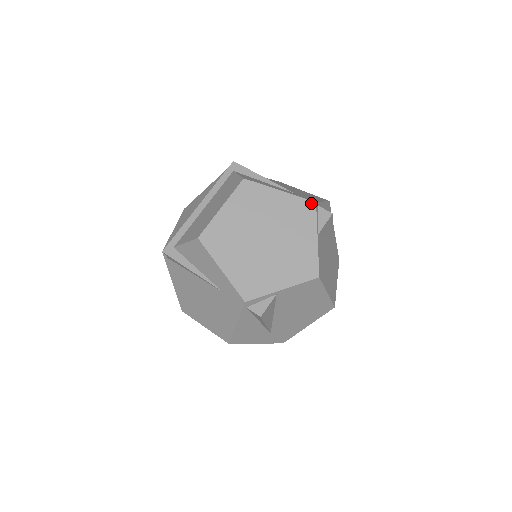
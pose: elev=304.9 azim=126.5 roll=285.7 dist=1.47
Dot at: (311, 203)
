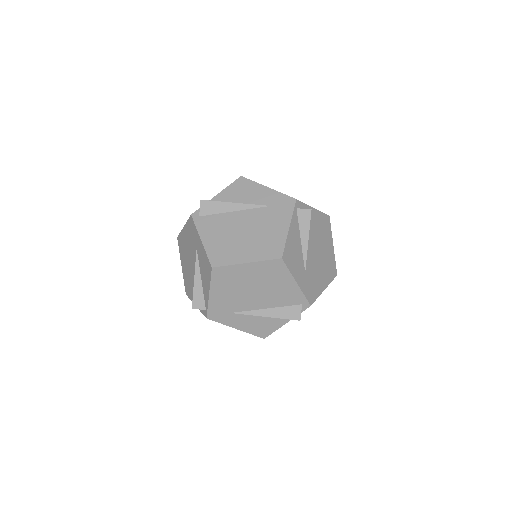
Dot at: occluded
